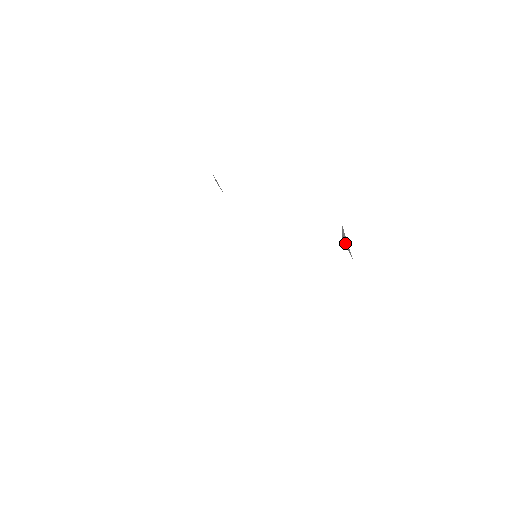
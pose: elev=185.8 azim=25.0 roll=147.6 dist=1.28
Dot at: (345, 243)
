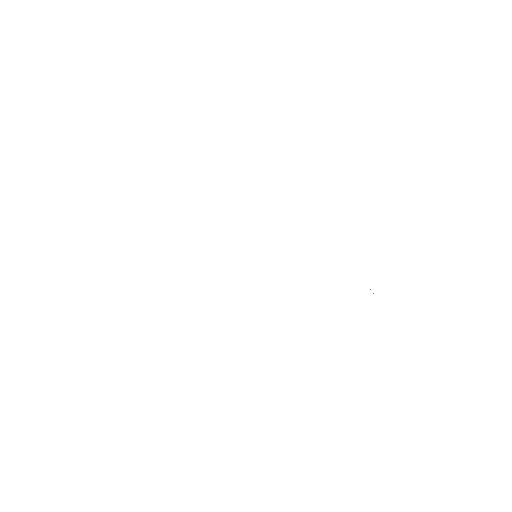
Dot at: occluded
